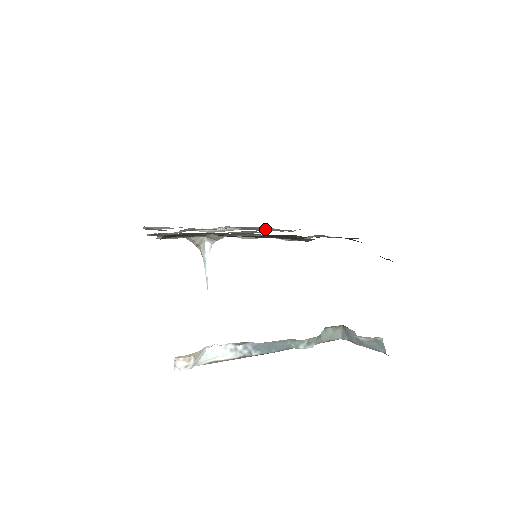
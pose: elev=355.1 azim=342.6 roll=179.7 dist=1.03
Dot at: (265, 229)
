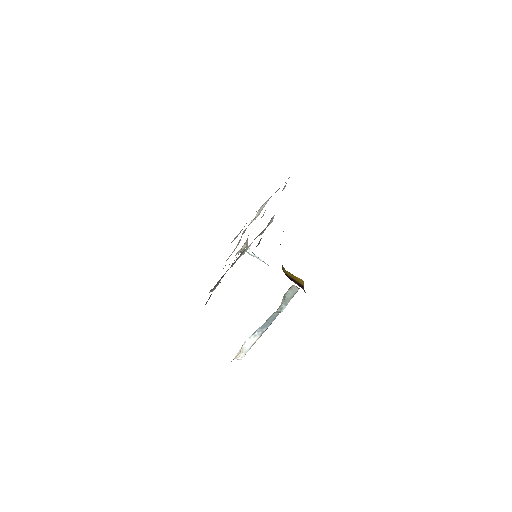
Dot at: occluded
